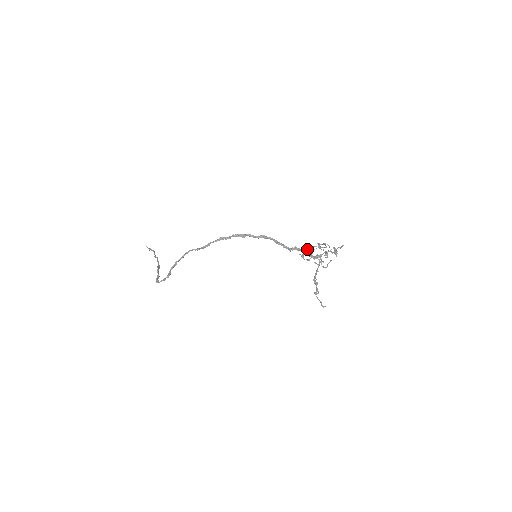
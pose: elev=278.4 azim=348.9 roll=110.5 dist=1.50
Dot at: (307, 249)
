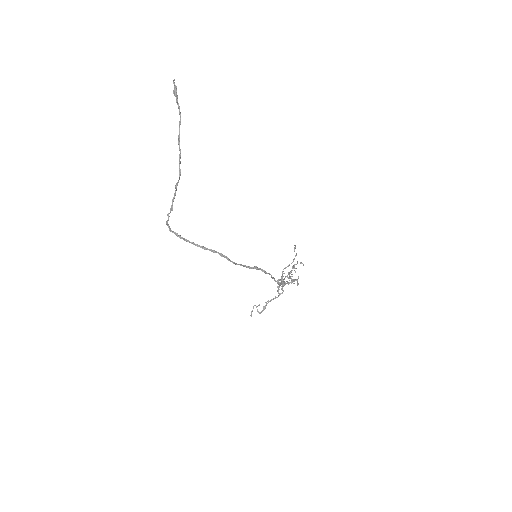
Dot at: (287, 282)
